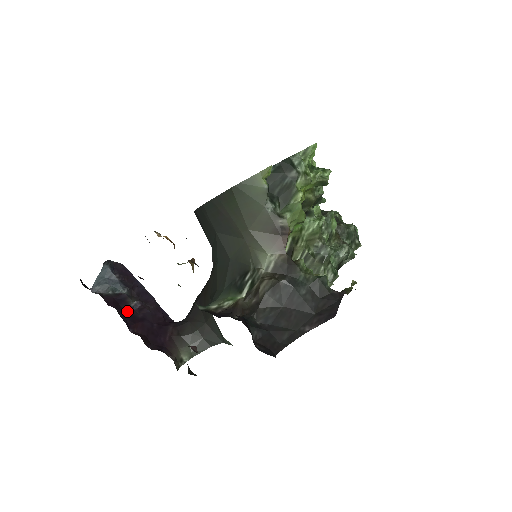
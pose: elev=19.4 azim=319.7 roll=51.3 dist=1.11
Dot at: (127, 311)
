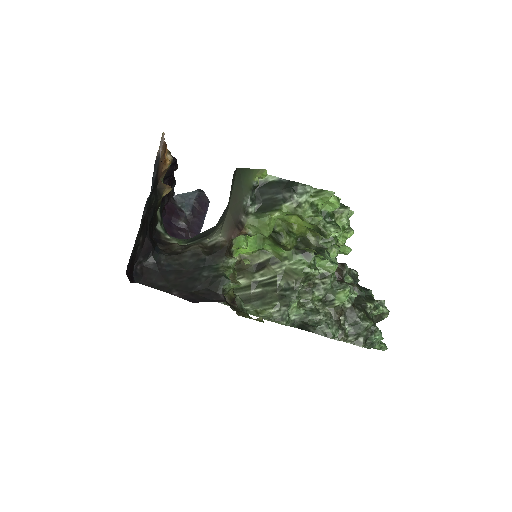
Dot at: (173, 222)
